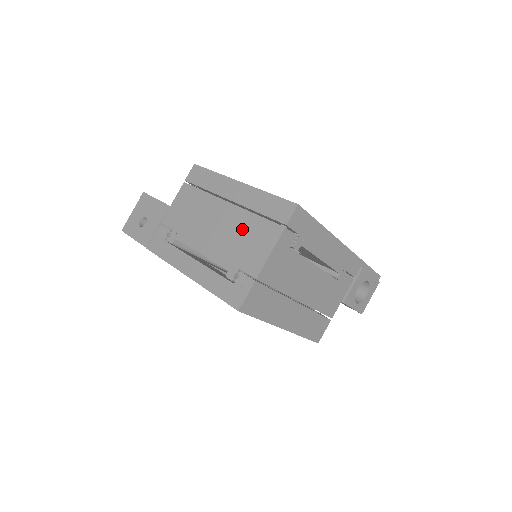
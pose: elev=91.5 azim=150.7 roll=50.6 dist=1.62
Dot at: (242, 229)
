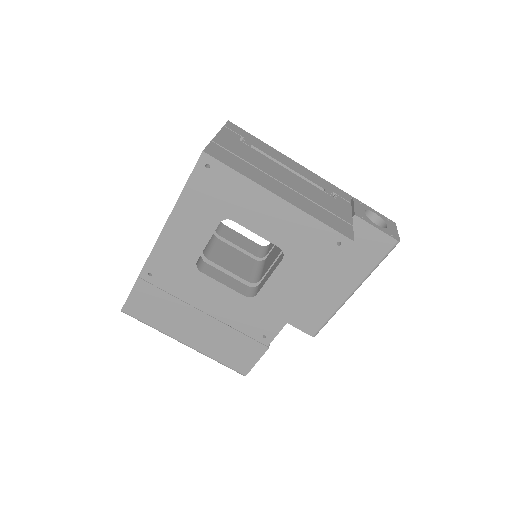
Dot at: occluded
